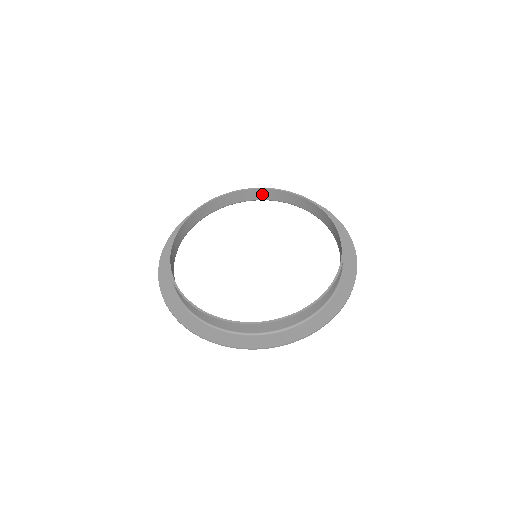
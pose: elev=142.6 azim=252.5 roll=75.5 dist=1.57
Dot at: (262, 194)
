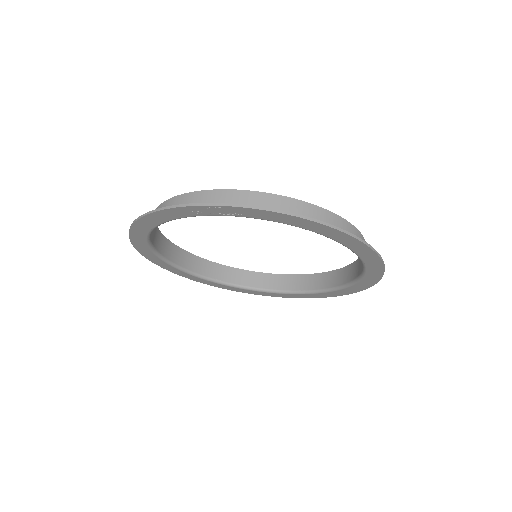
Dot at: (262, 280)
